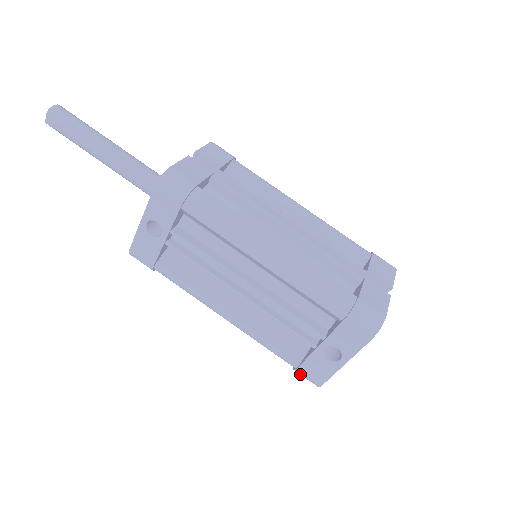
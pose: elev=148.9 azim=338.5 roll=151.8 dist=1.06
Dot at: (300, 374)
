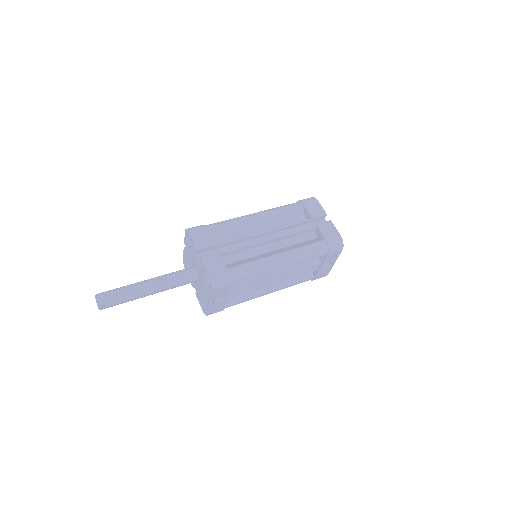
Dot at: (315, 279)
